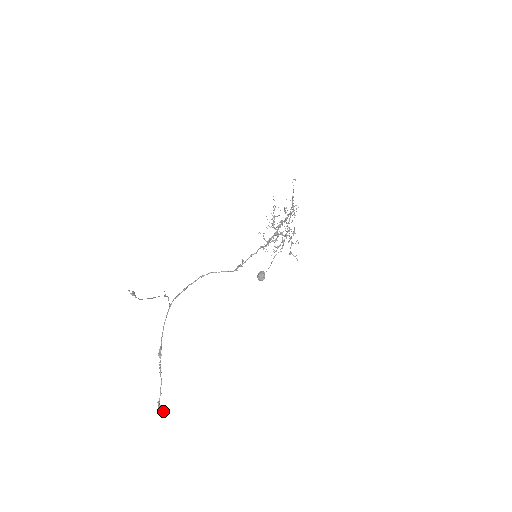
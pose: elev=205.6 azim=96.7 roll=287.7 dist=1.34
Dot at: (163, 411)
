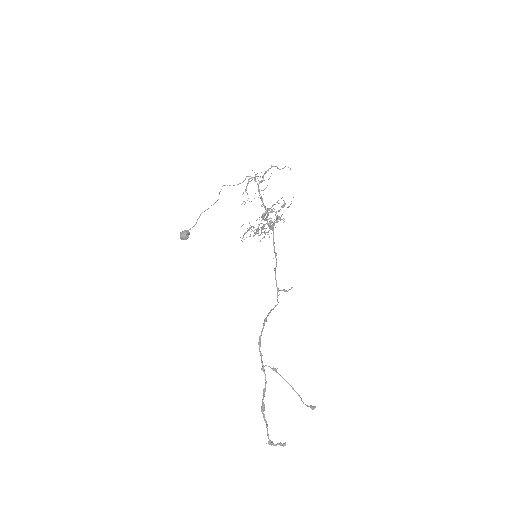
Dot at: occluded
